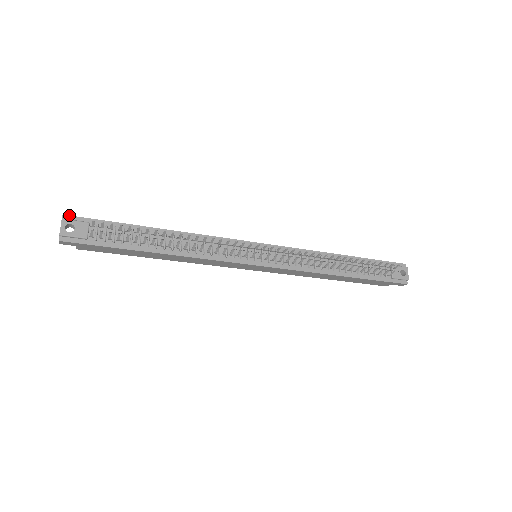
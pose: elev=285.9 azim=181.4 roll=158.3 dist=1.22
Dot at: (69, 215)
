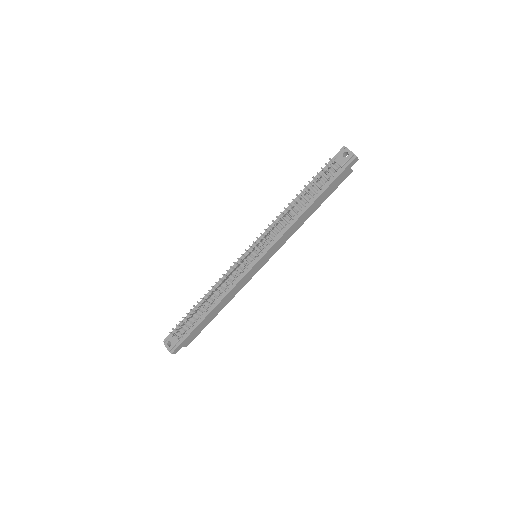
Dot at: (165, 338)
